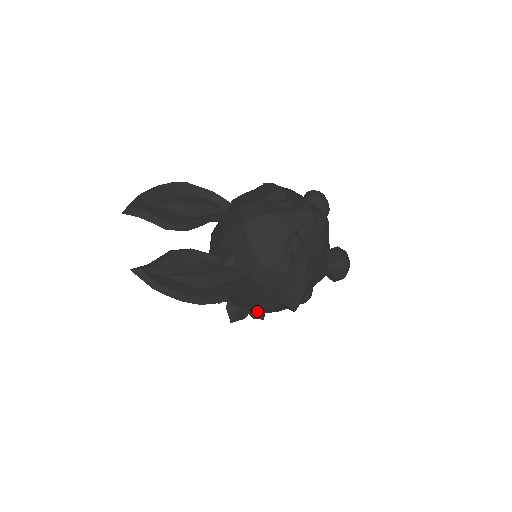
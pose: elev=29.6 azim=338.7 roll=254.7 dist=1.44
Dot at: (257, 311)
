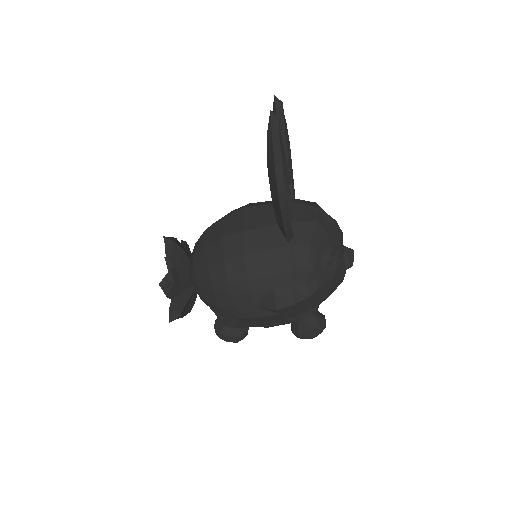
Dot at: (233, 283)
